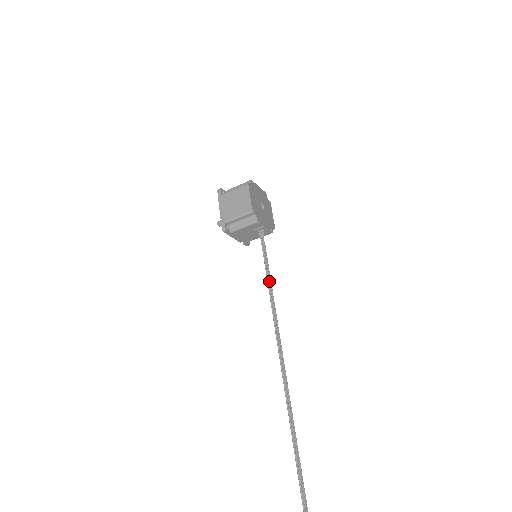
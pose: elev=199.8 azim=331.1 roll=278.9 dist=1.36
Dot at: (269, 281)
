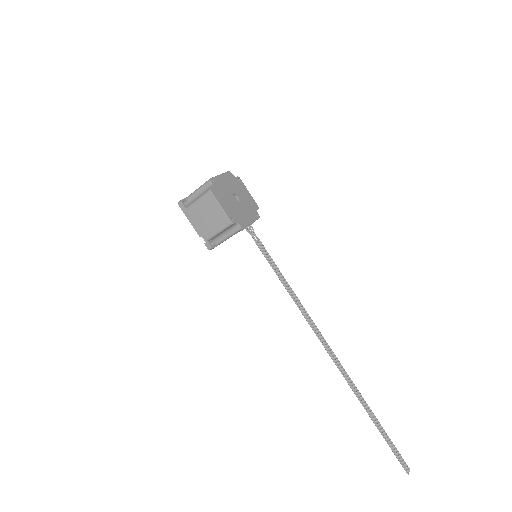
Dot at: (283, 280)
